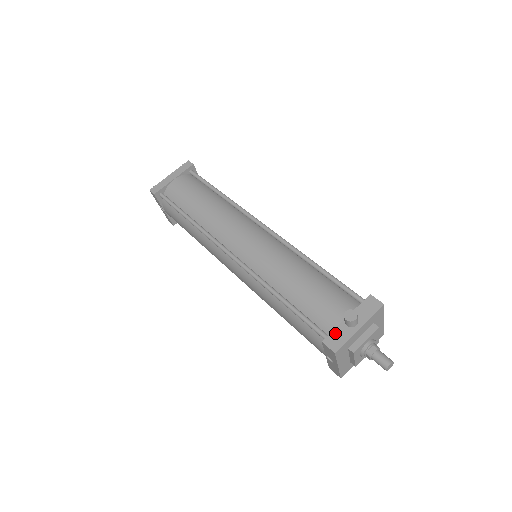
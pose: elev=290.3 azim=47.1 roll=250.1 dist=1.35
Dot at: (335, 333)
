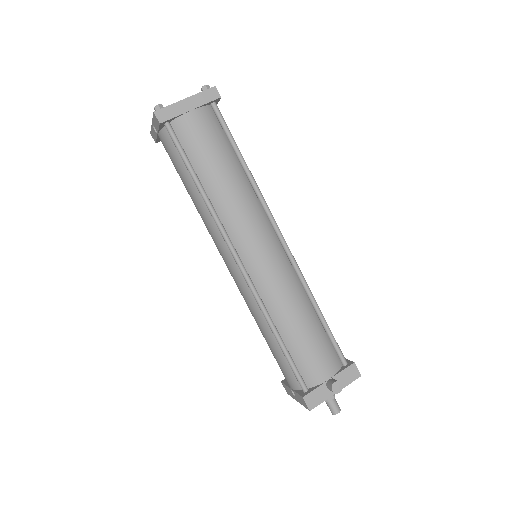
Dot at: (316, 392)
